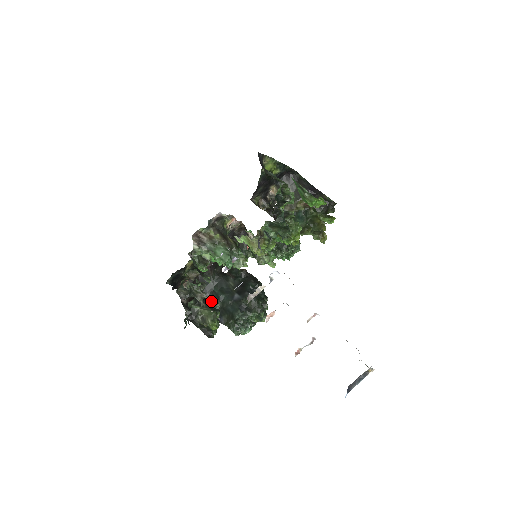
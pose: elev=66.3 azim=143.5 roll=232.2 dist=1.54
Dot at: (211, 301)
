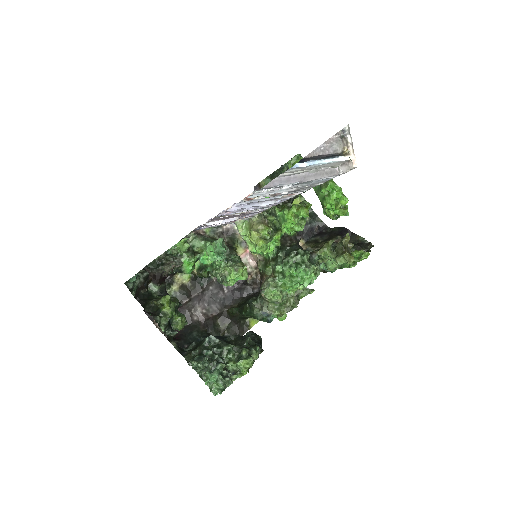
Dot at: occluded
